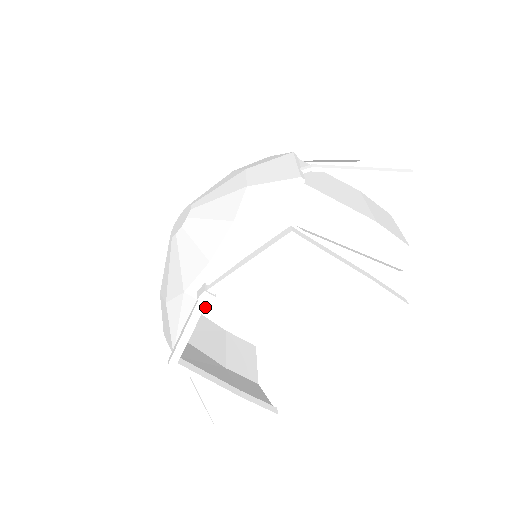
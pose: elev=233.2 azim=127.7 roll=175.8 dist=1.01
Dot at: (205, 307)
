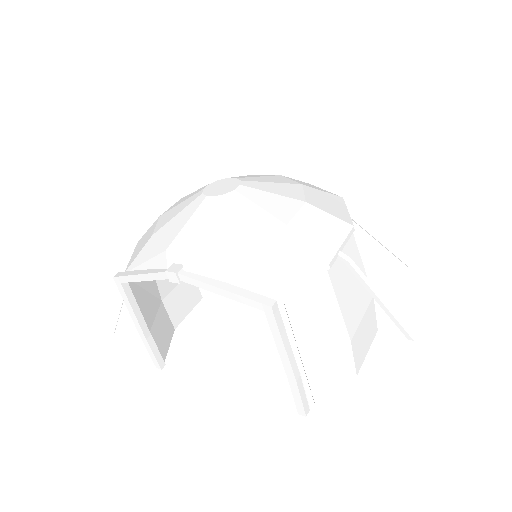
Dot at: occluded
